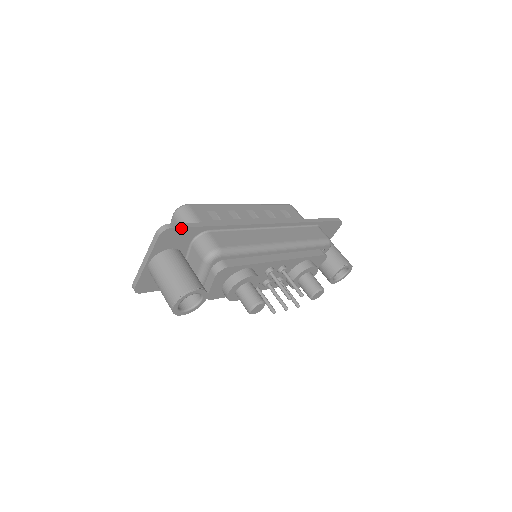
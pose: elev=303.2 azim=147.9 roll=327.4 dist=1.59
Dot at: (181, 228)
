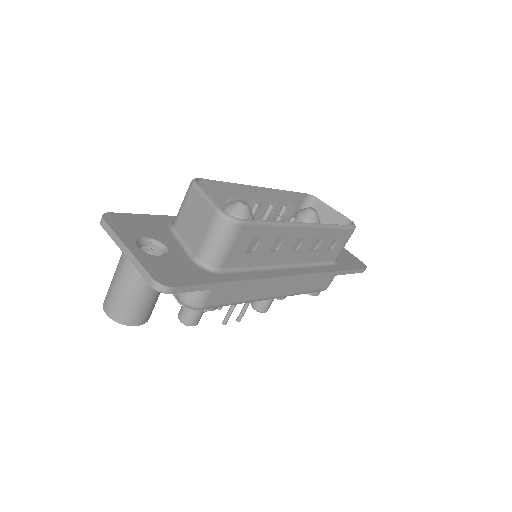
Dot at: (183, 291)
